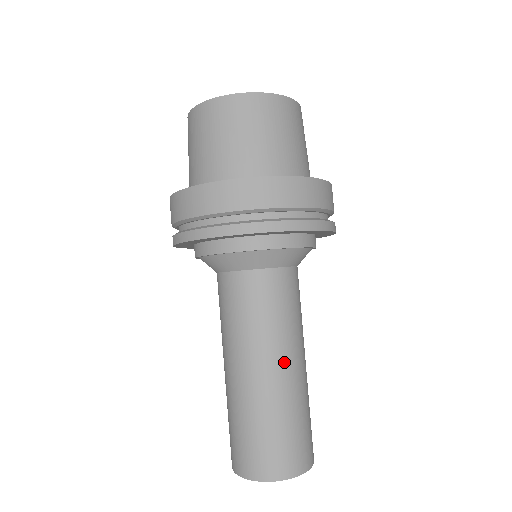
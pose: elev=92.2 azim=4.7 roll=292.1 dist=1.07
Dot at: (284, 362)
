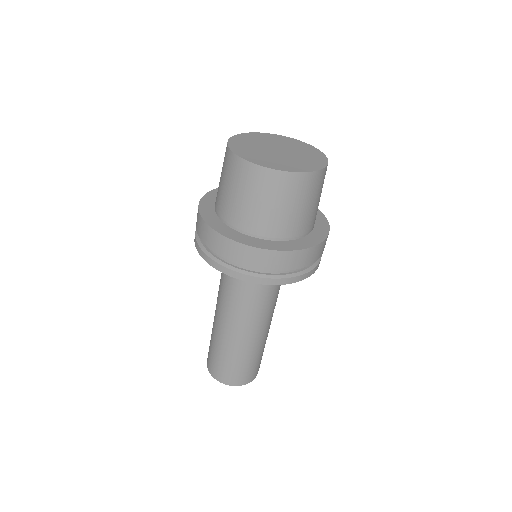
Dot at: (264, 331)
